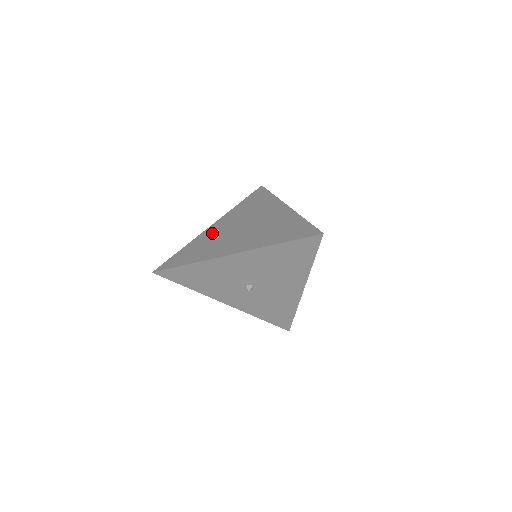
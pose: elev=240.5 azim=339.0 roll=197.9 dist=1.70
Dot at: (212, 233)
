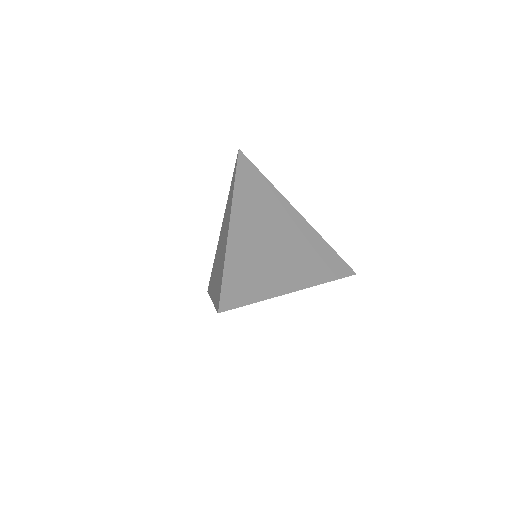
Dot at: (218, 246)
